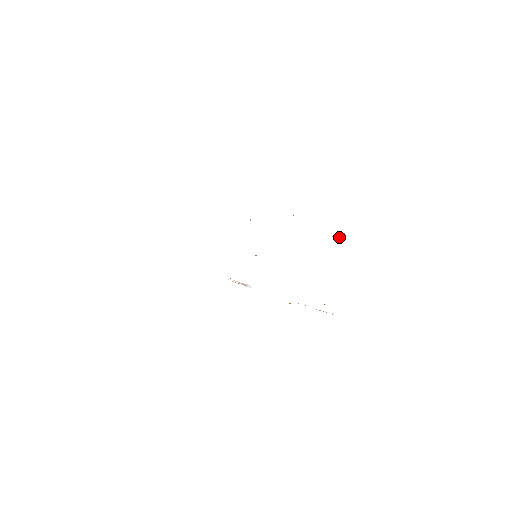
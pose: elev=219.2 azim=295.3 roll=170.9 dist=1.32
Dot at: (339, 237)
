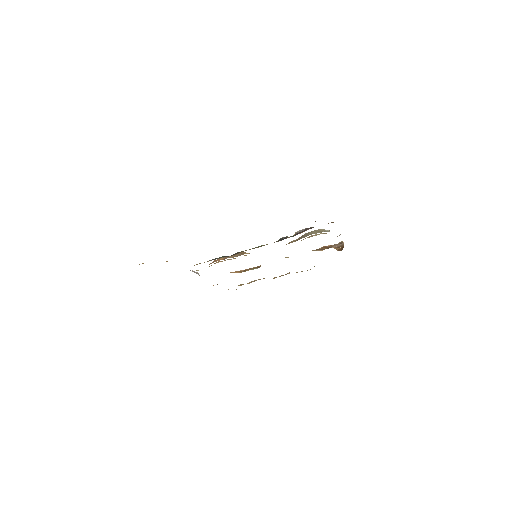
Dot at: (337, 248)
